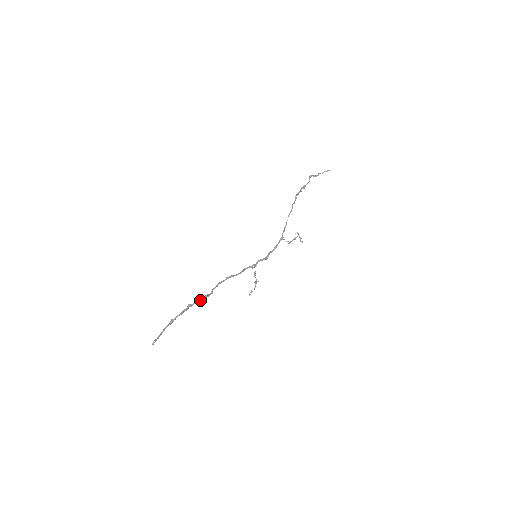
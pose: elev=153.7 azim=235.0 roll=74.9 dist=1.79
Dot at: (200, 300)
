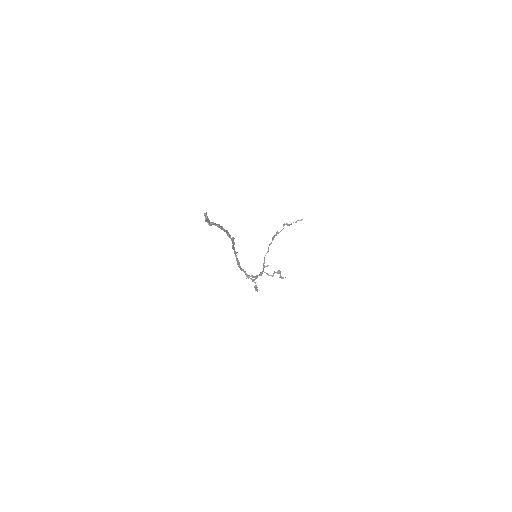
Dot at: (229, 236)
